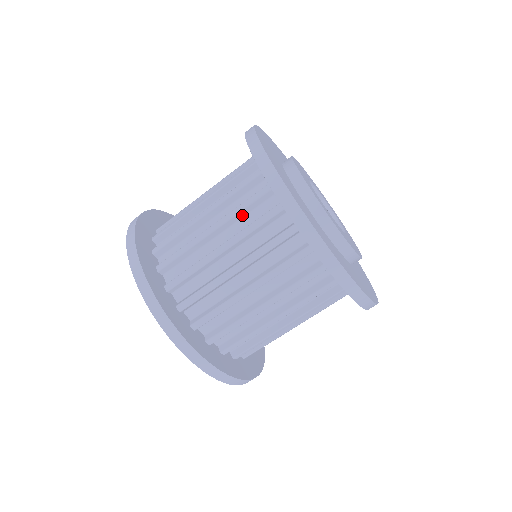
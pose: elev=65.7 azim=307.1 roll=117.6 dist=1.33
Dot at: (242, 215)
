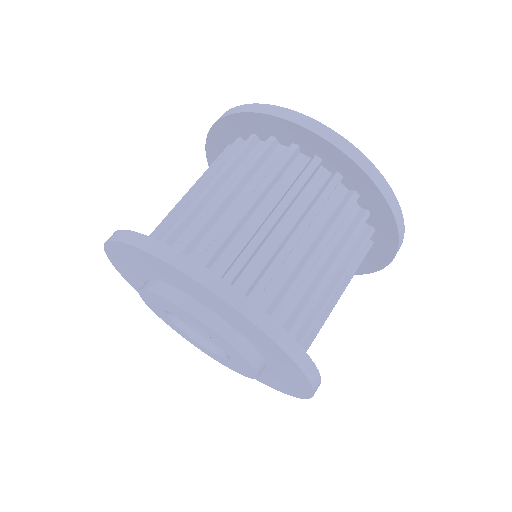
Dot at: (219, 170)
